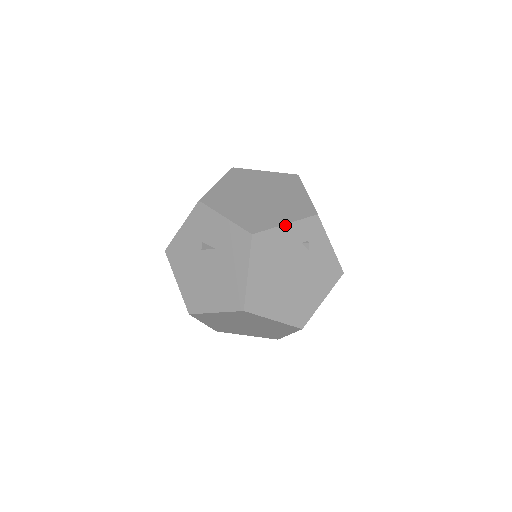
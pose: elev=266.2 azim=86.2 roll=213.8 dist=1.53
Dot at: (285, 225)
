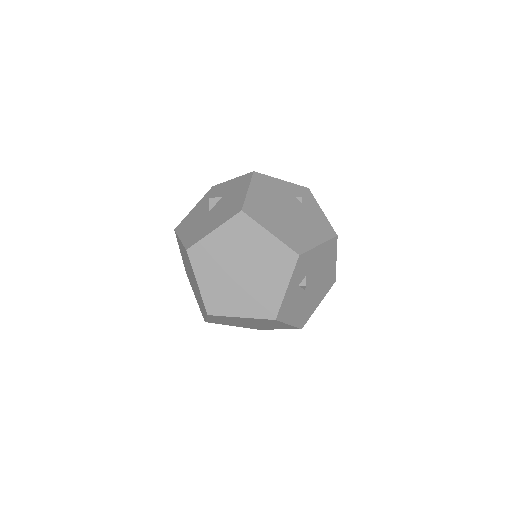
Dot at: (281, 180)
